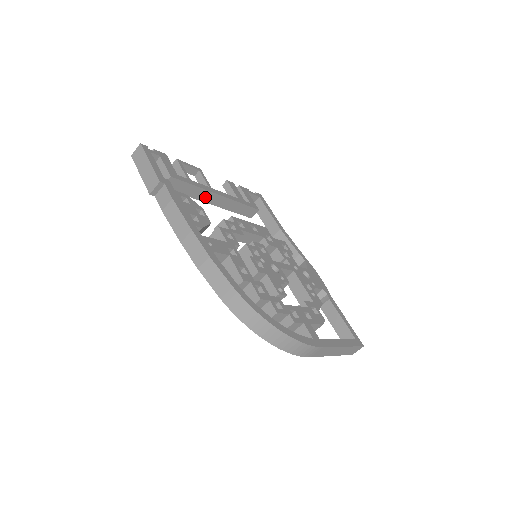
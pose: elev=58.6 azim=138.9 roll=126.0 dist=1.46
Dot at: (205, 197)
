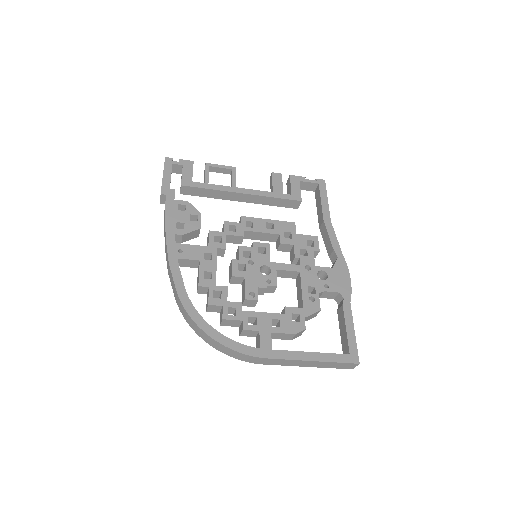
Dot at: (229, 196)
